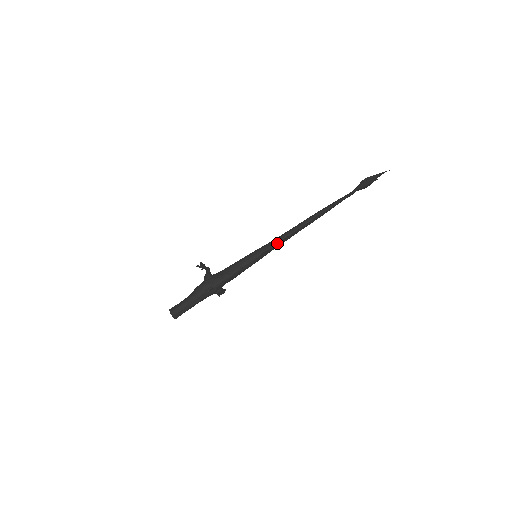
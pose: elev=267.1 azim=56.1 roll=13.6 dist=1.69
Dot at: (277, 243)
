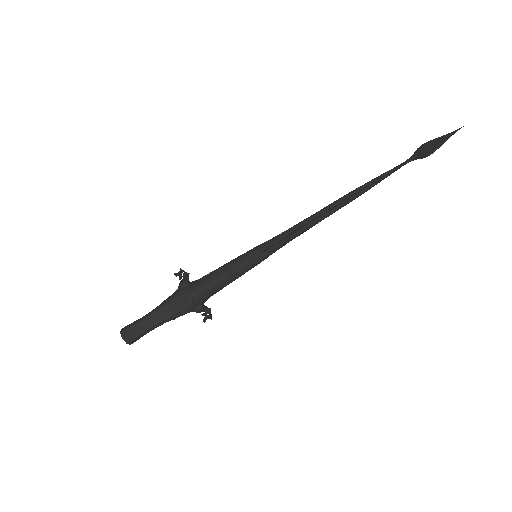
Dot at: (287, 234)
